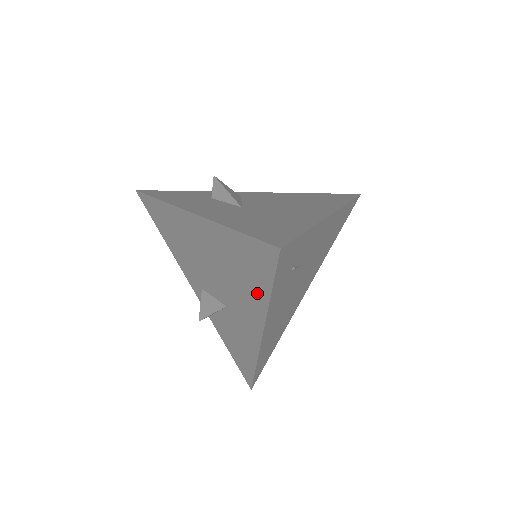
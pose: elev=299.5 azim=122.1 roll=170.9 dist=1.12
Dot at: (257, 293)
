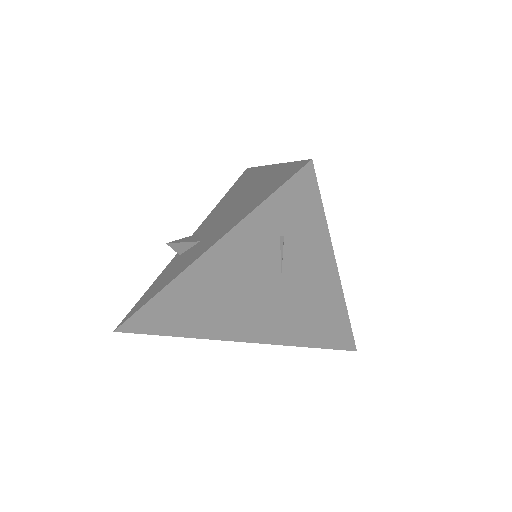
Dot at: (244, 213)
